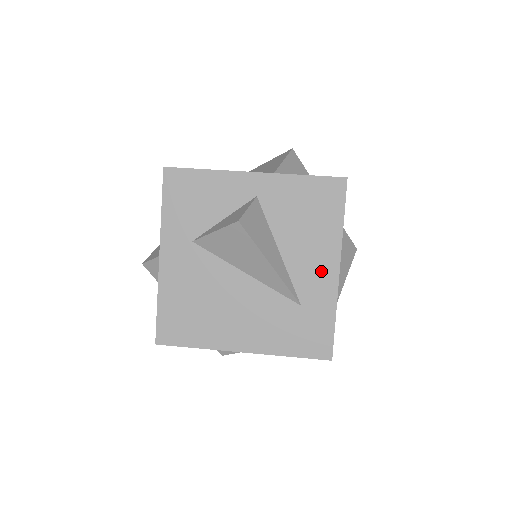
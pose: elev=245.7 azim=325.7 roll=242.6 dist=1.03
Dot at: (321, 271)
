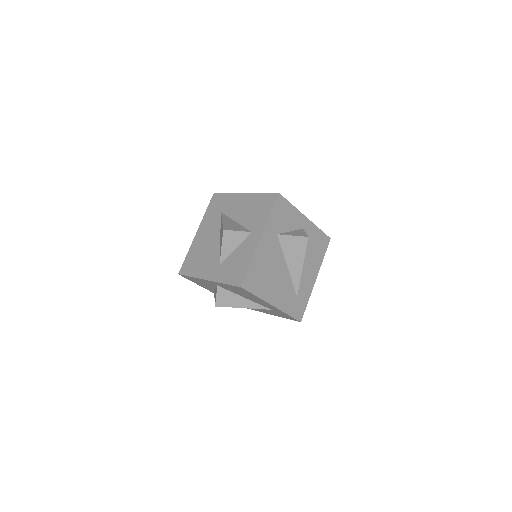
Dot at: (267, 305)
